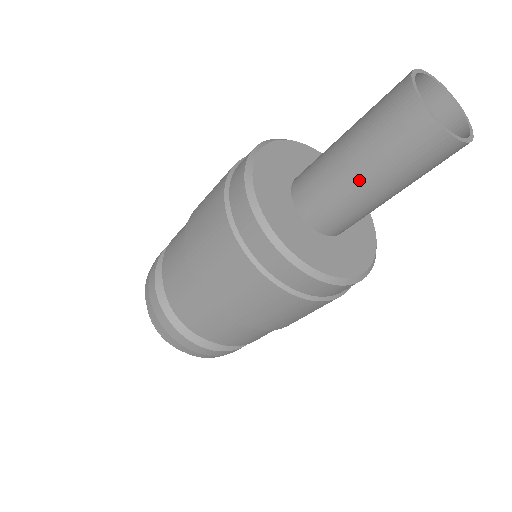
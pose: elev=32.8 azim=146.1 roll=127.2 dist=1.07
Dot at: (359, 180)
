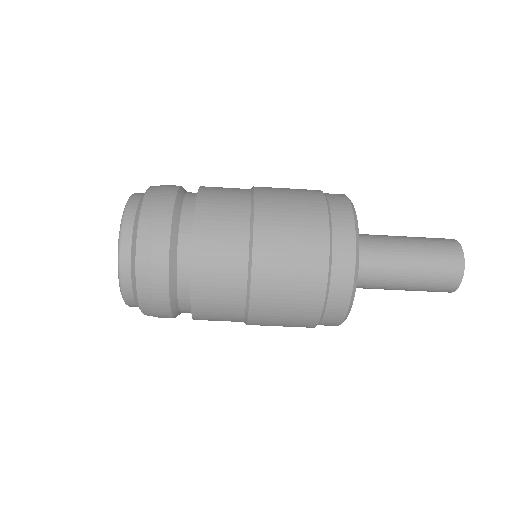
Dot at: (399, 286)
